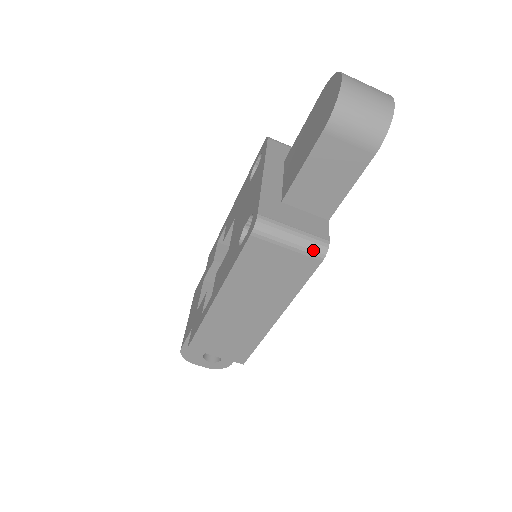
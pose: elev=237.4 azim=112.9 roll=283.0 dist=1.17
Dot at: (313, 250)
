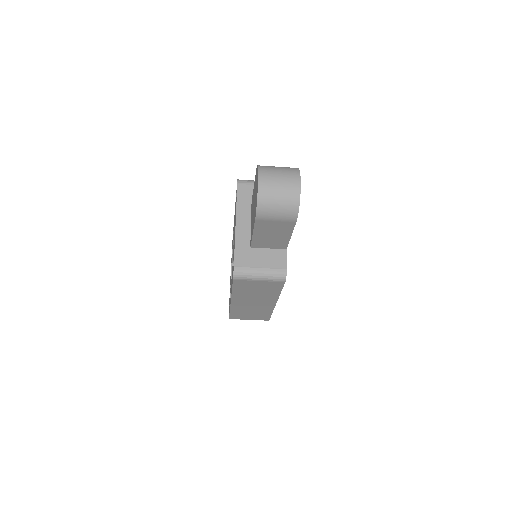
Dot at: (276, 279)
